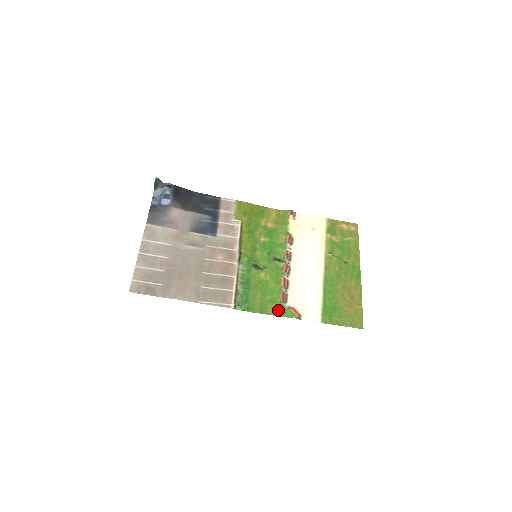
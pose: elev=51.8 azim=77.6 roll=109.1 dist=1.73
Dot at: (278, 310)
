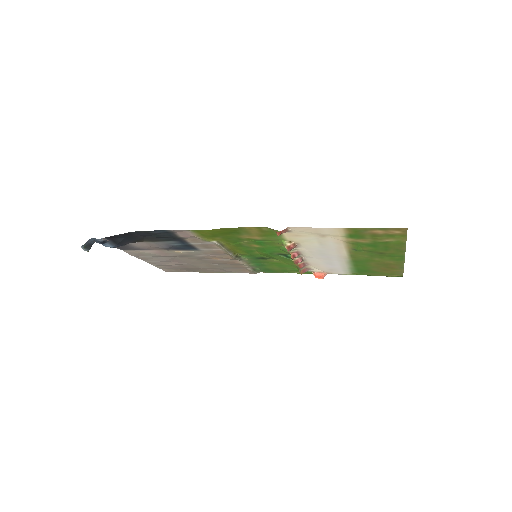
Dot at: occluded
